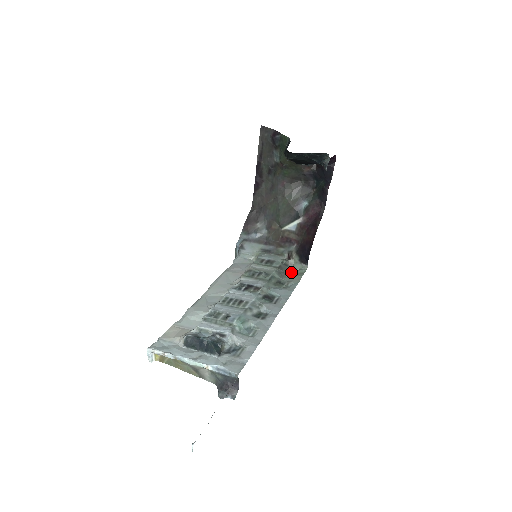
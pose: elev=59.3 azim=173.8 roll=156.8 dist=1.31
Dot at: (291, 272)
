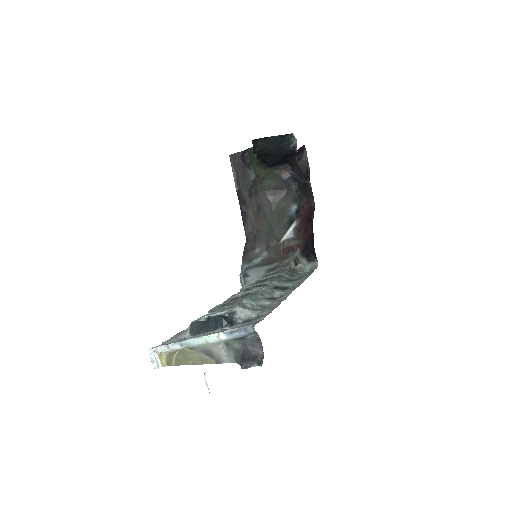
Dot at: occluded
